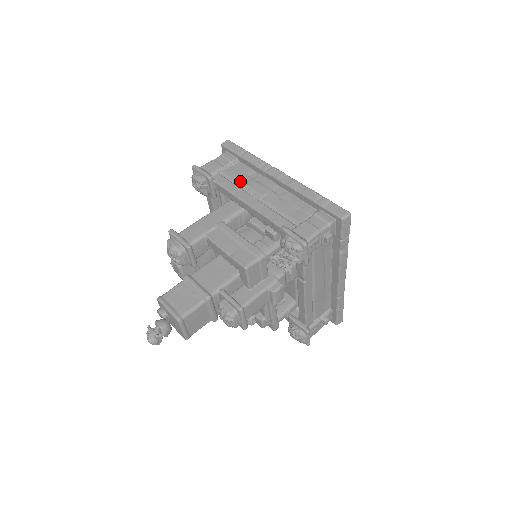
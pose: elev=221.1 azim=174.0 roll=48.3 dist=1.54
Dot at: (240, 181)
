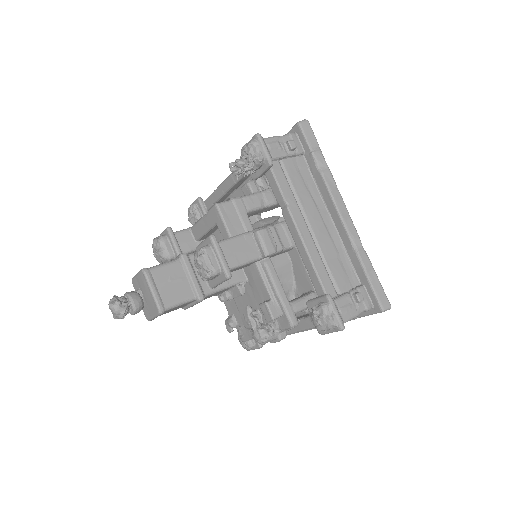
Dot at: occluded
